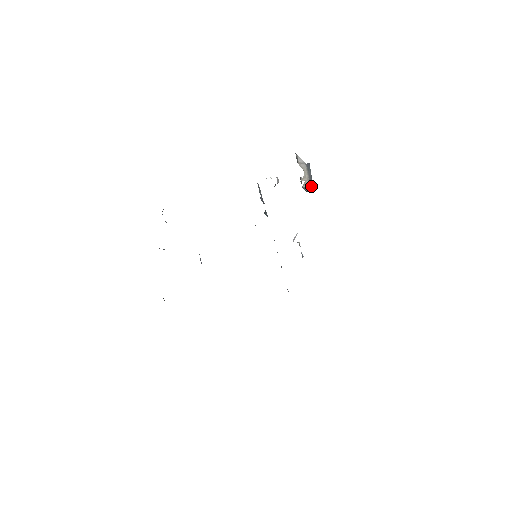
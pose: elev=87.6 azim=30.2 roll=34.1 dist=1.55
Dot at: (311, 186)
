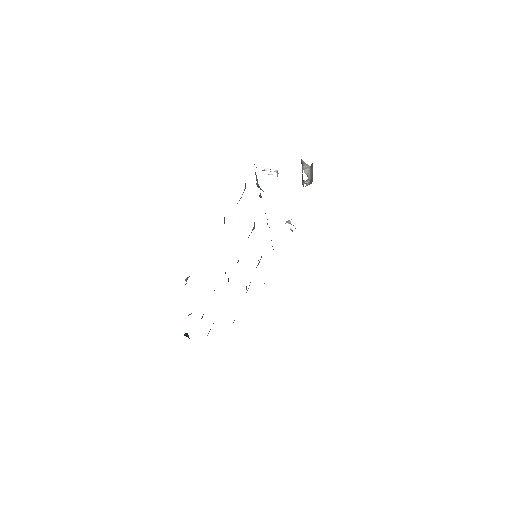
Dot at: (311, 182)
